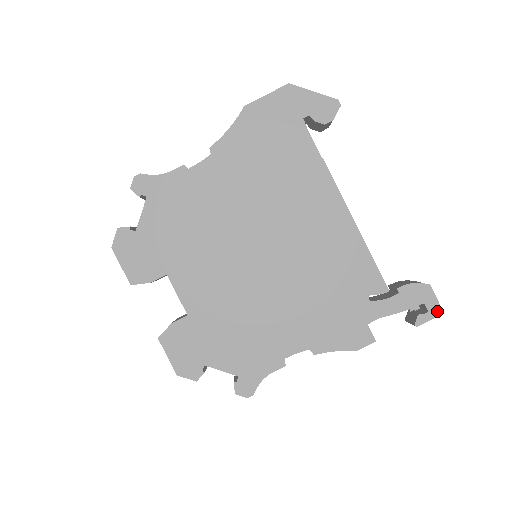
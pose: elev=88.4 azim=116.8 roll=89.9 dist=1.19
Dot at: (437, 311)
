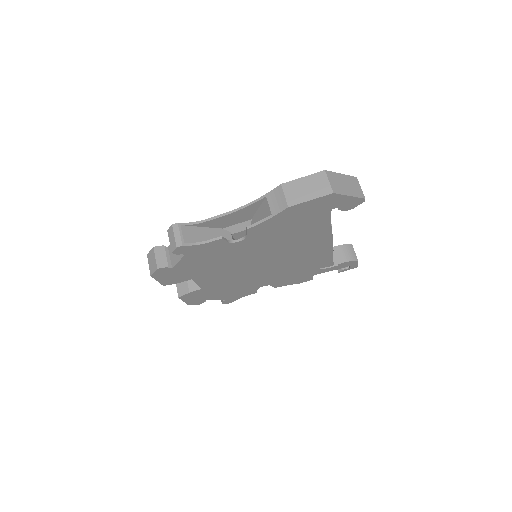
Dot at: (354, 267)
